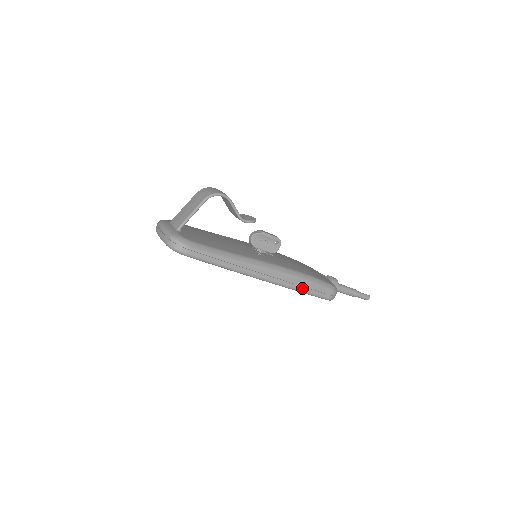
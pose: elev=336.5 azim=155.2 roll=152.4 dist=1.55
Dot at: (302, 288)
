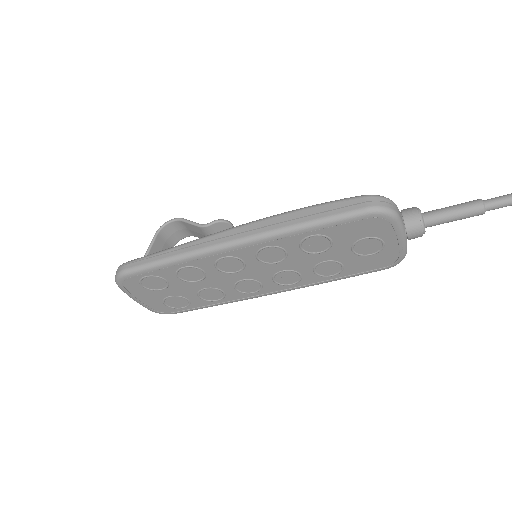
Dot at: (300, 221)
